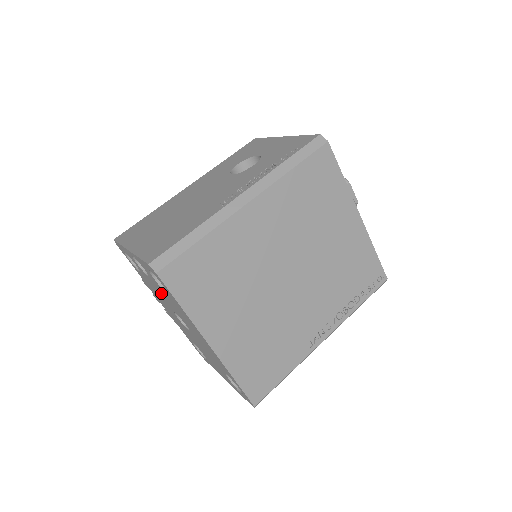
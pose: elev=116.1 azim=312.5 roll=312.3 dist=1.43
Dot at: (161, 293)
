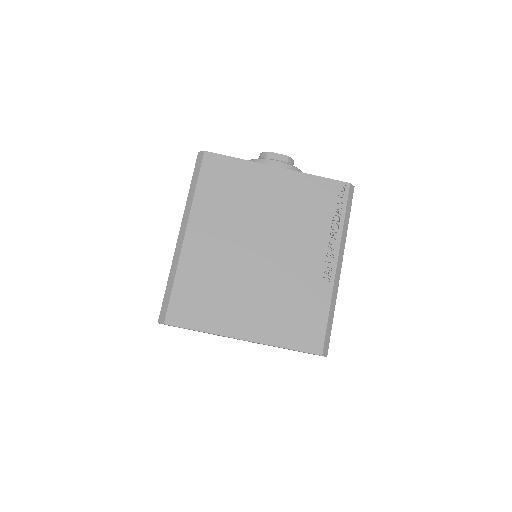
Dot at: occluded
